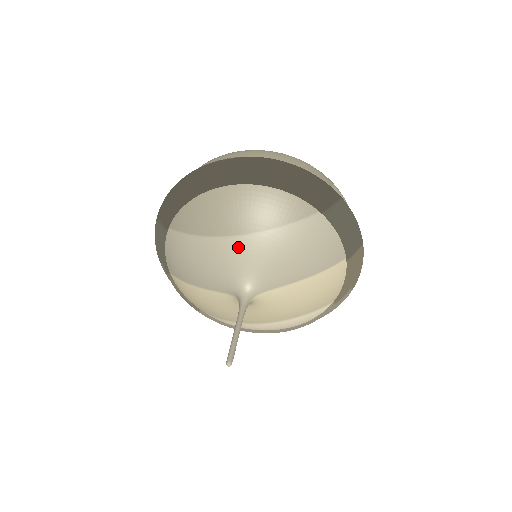
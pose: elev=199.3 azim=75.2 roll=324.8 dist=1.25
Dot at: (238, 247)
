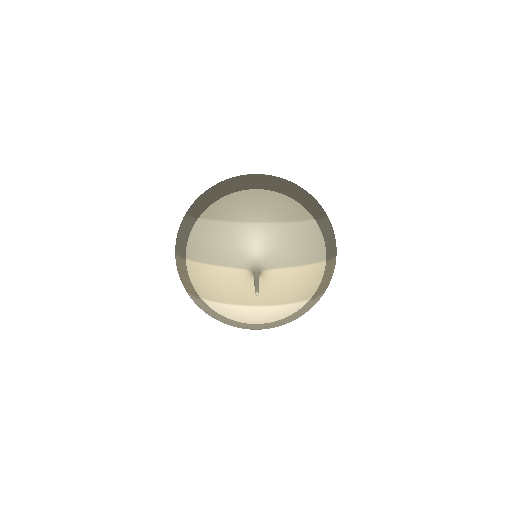
Dot at: (257, 231)
